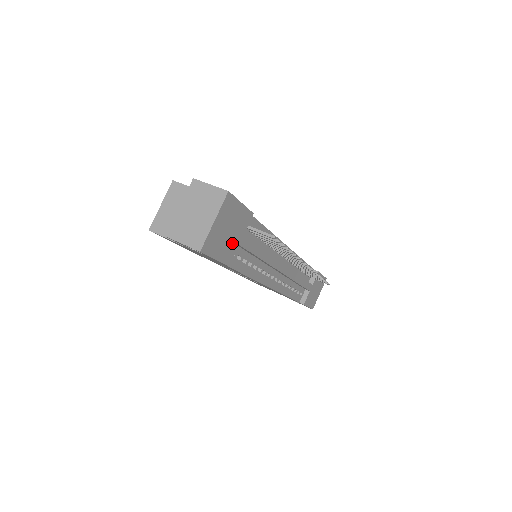
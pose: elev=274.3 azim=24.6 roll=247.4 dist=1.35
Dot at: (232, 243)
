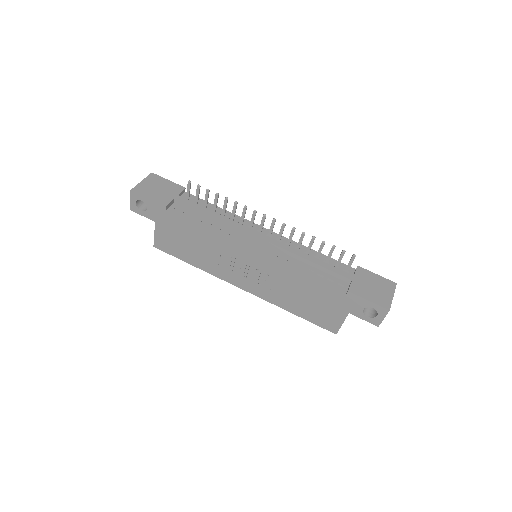
Dot at: (165, 196)
